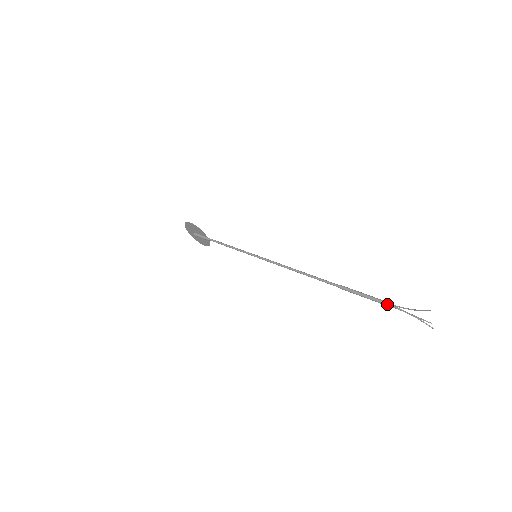
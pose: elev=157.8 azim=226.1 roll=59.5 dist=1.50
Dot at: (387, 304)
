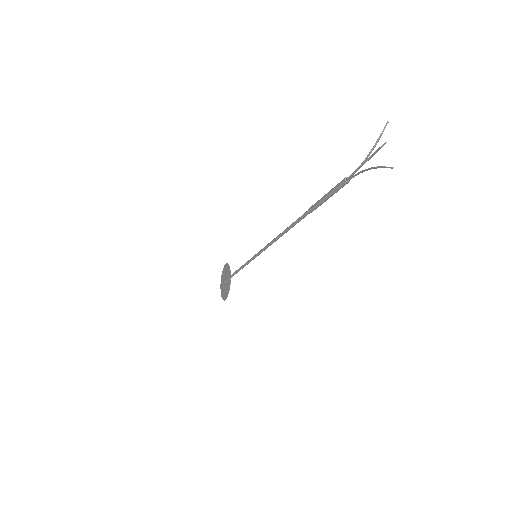
Dot at: (347, 178)
